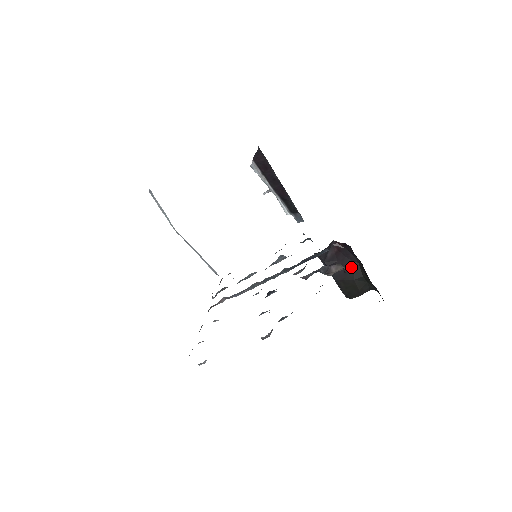
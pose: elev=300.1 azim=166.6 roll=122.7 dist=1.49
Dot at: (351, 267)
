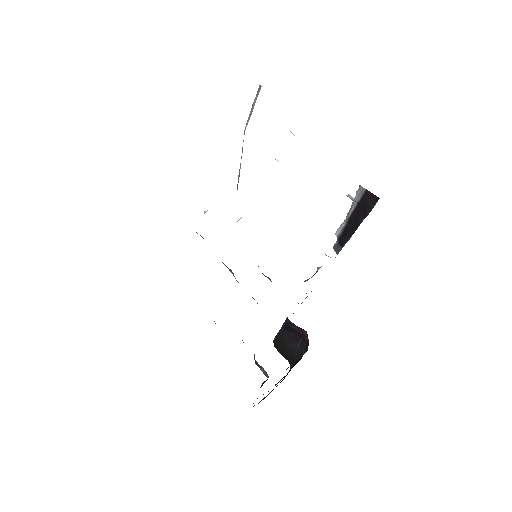
Dot at: (295, 347)
